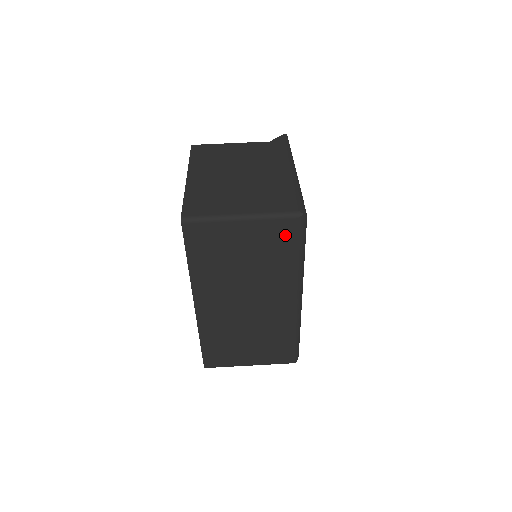
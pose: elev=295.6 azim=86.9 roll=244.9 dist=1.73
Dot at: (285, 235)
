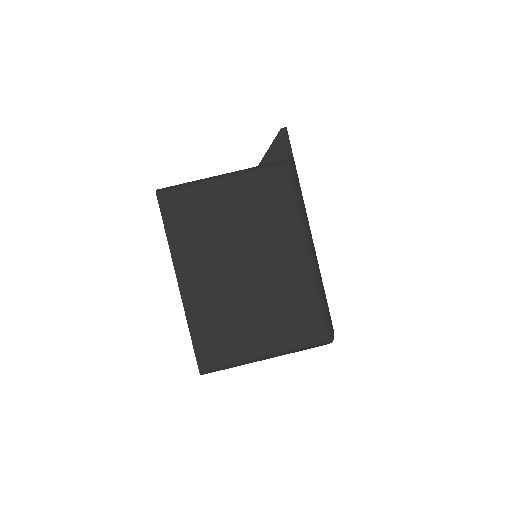
Dot at: occluded
